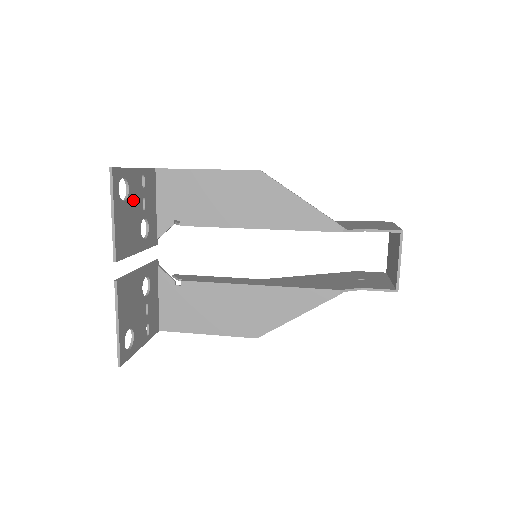
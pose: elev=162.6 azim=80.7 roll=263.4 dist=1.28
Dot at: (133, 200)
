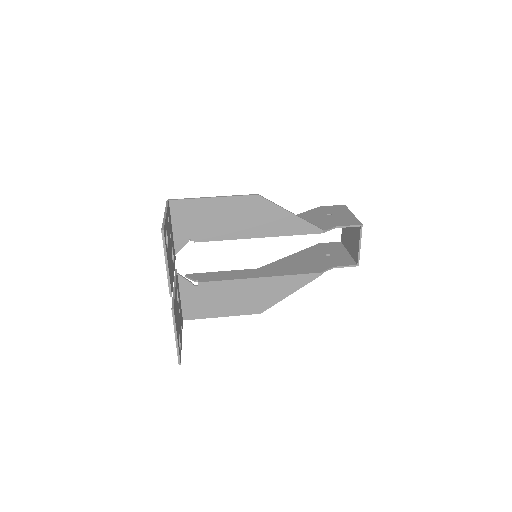
Dot at: (168, 241)
